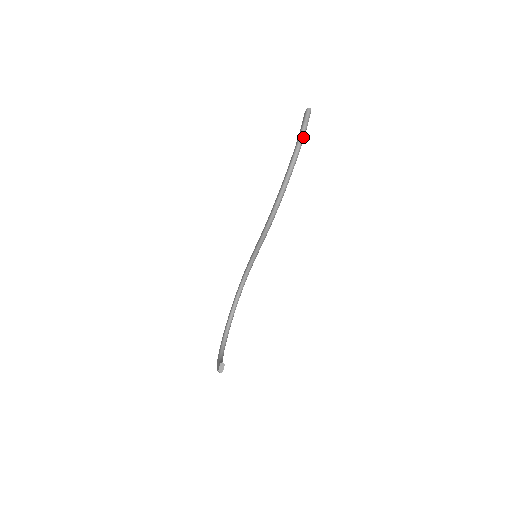
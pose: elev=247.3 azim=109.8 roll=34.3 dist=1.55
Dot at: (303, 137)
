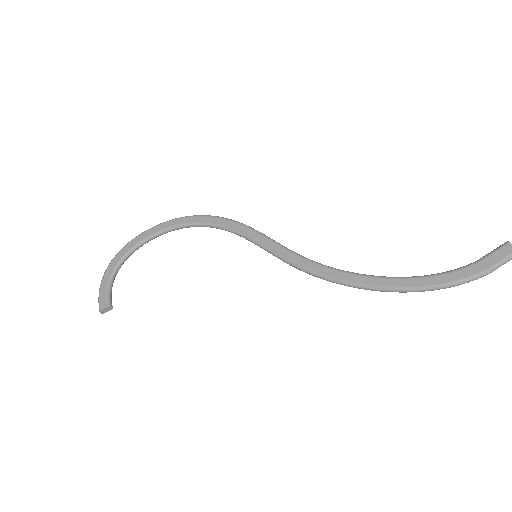
Dot at: (463, 283)
